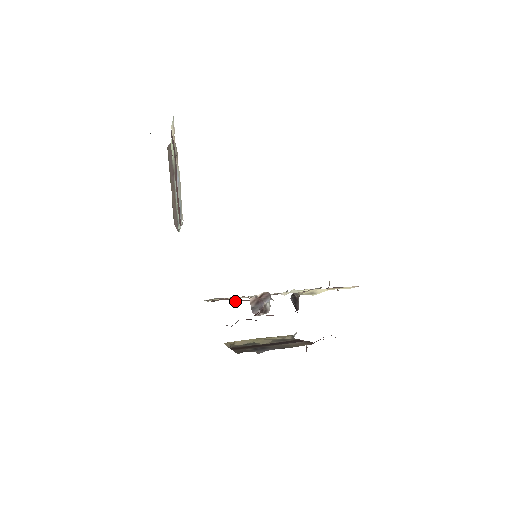
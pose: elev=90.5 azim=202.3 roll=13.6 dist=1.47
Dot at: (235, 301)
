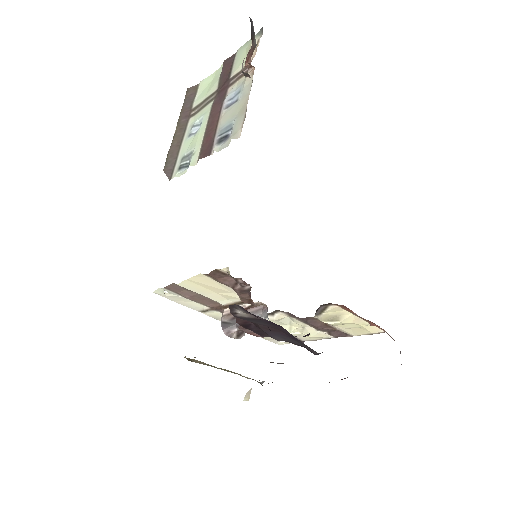
Dot at: (237, 289)
